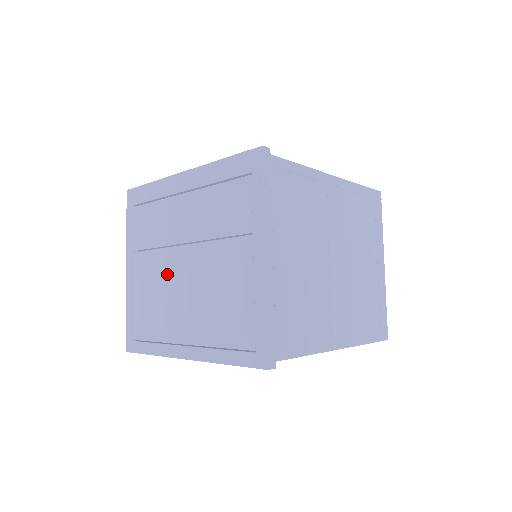
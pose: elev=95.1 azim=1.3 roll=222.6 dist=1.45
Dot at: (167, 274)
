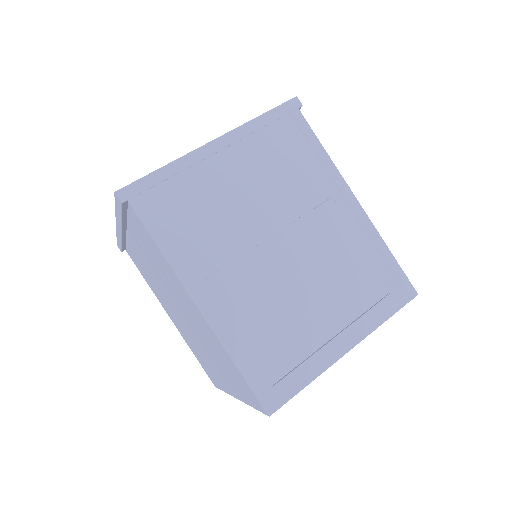
Dot at: occluded
